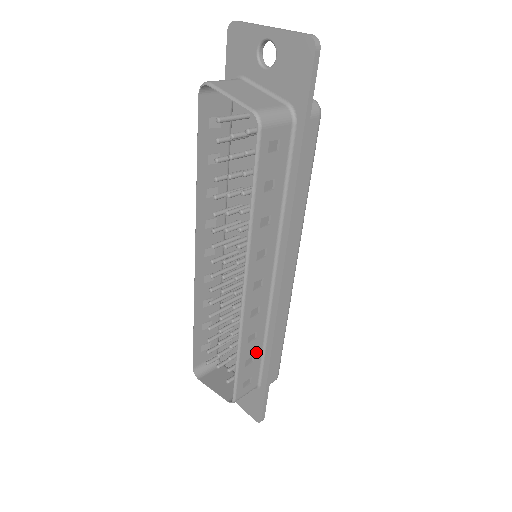
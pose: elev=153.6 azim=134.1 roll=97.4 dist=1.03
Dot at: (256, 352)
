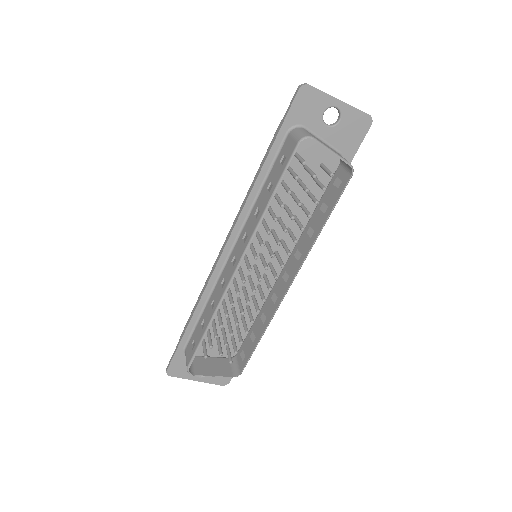
Dot at: (256, 329)
